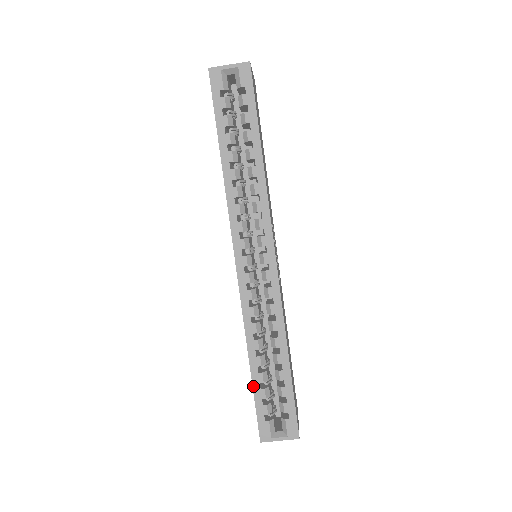
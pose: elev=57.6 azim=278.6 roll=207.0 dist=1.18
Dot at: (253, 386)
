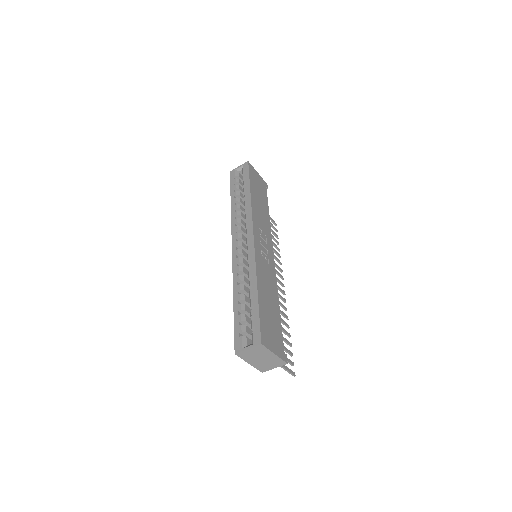
Dot at: (234, 314)
